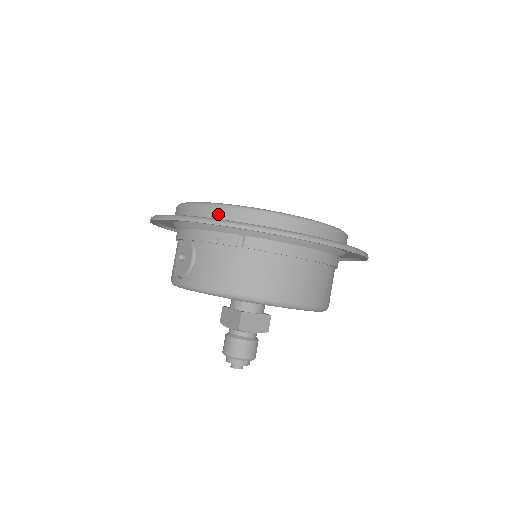
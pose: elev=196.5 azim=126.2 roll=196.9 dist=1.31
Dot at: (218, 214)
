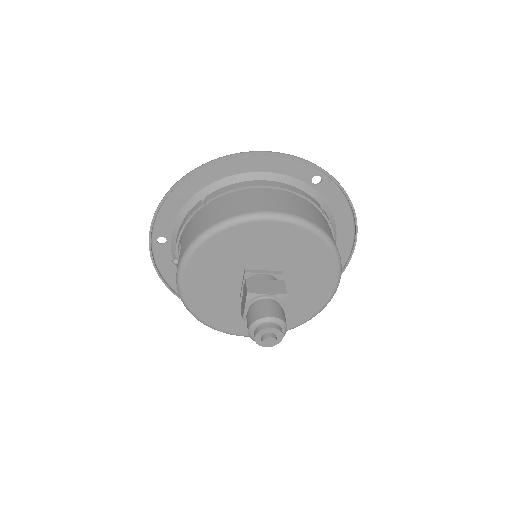
Dot at: occluded
